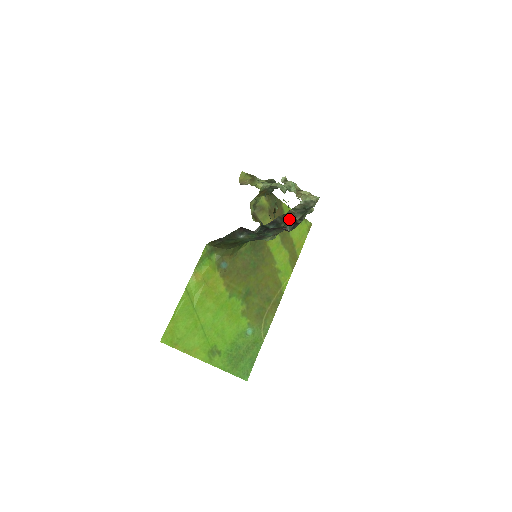
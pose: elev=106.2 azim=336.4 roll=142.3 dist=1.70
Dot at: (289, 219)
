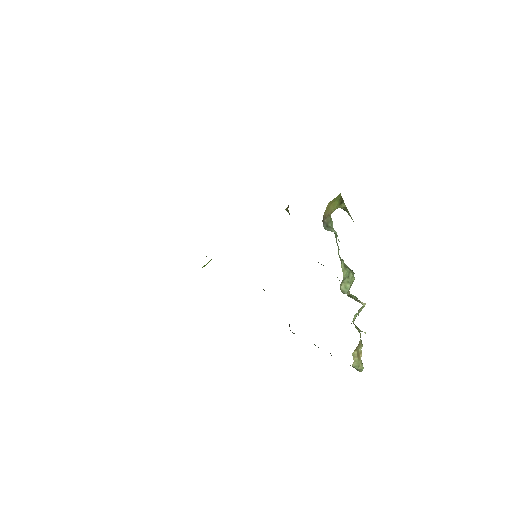
Dot at: occluded
